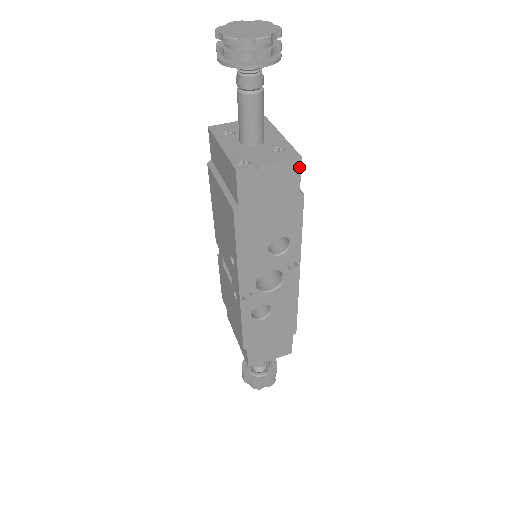
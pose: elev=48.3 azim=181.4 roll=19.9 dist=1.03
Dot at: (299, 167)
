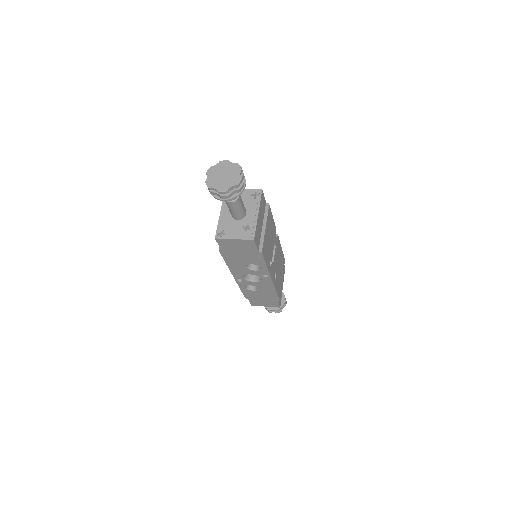
Dot at: (254, 243)
